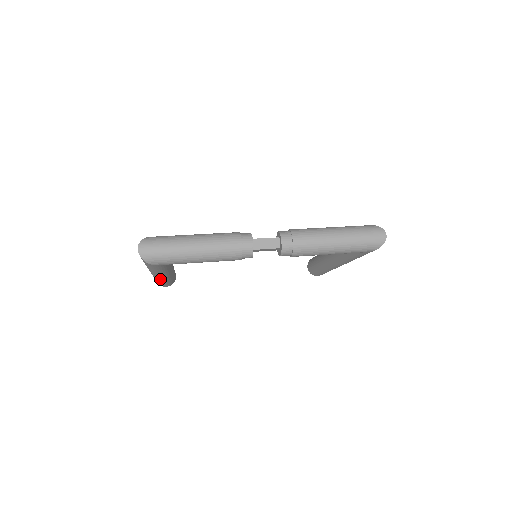
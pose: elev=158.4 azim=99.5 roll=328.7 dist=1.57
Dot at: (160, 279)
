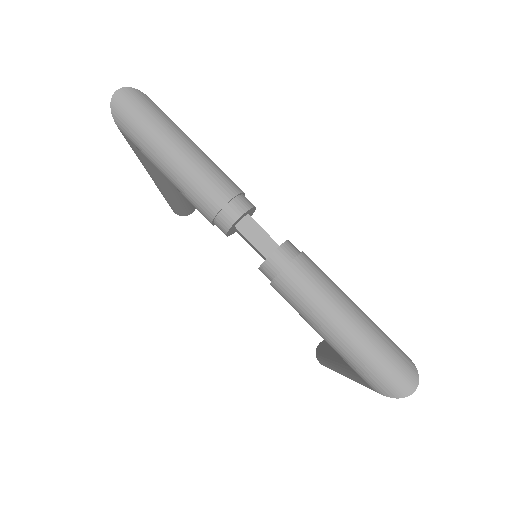
Dot at: occluded
